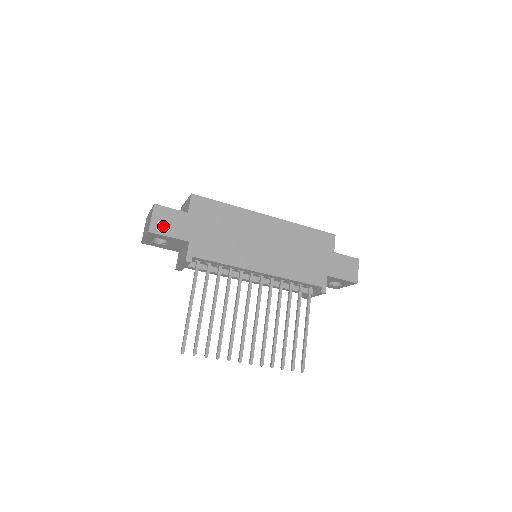
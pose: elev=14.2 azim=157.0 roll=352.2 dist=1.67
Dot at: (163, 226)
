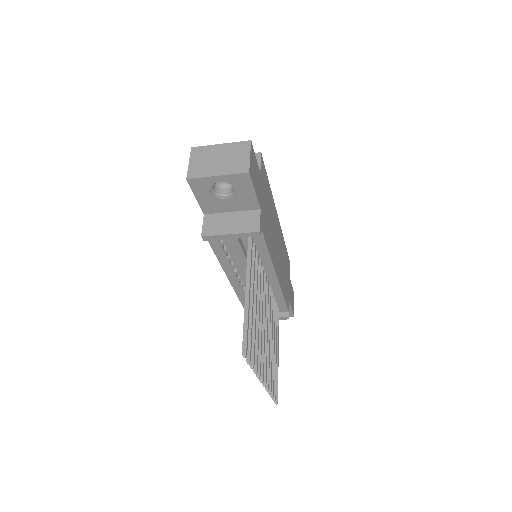
Dot at: (253, 174)
